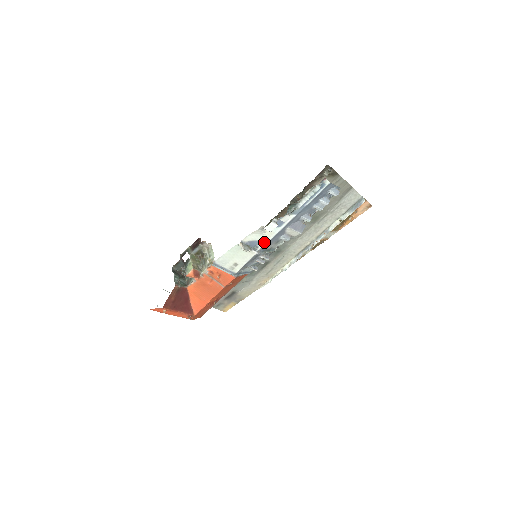
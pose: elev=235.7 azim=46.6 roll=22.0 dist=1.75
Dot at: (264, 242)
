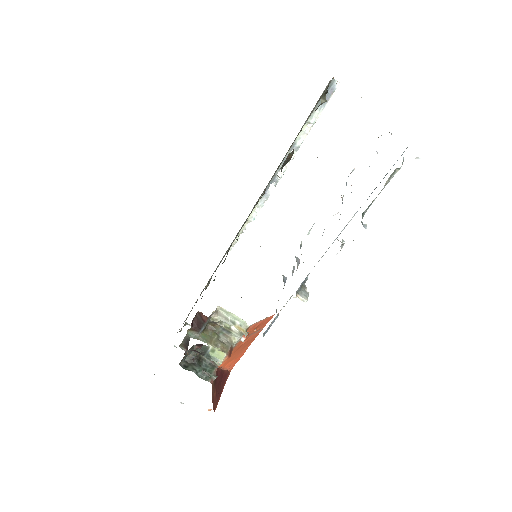
Dot at: occluded
